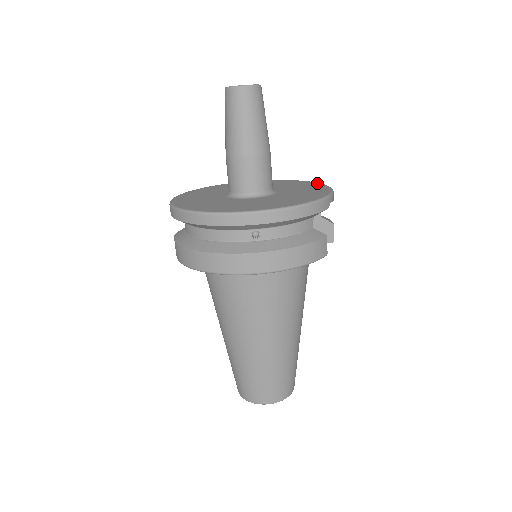
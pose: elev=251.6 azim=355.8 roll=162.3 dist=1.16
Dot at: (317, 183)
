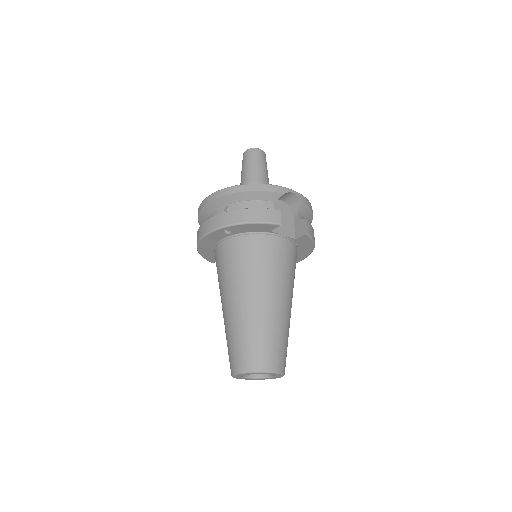
Dot at: occluded
